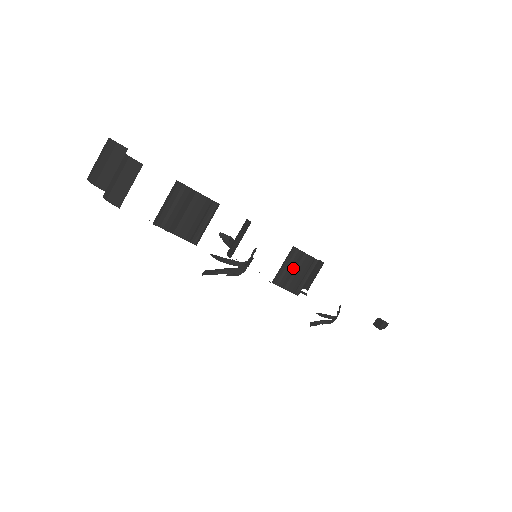
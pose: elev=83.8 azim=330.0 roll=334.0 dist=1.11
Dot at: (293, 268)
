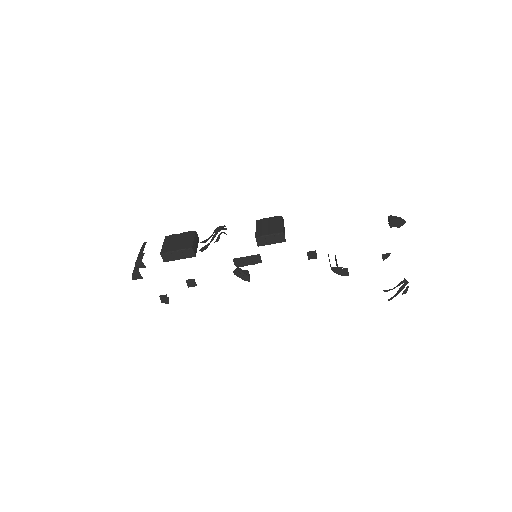
Dot at: (265, 226)
